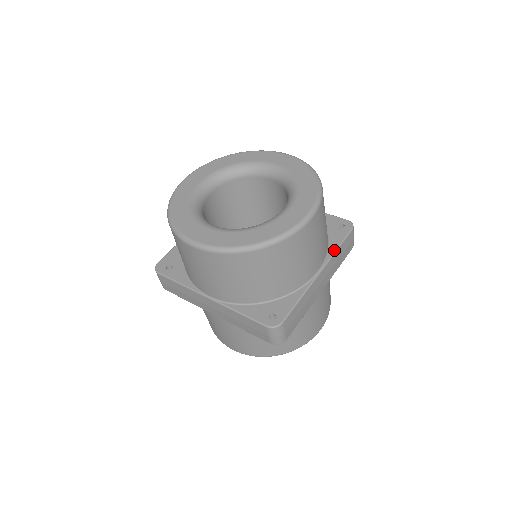
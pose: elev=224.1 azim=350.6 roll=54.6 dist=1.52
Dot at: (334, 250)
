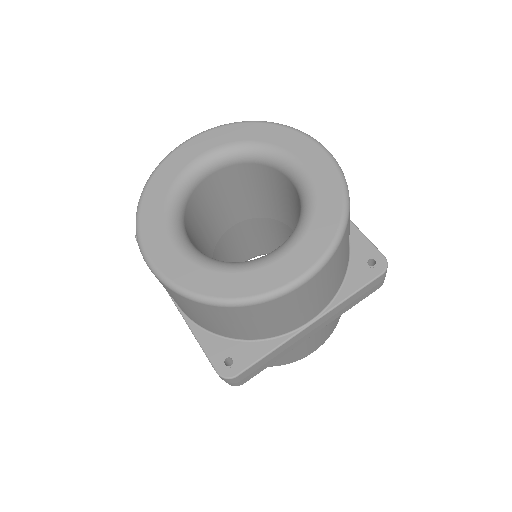
Dot at: (344, 297)
